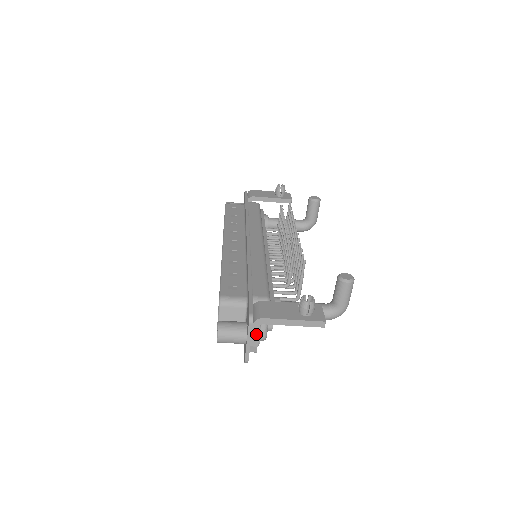
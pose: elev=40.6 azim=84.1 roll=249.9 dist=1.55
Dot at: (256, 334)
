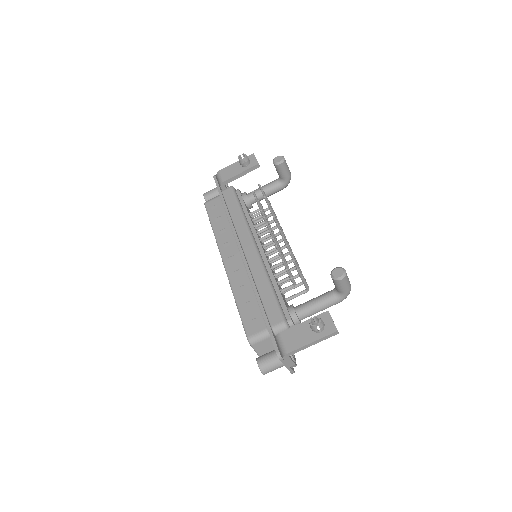
Dot at: (289, 361)
